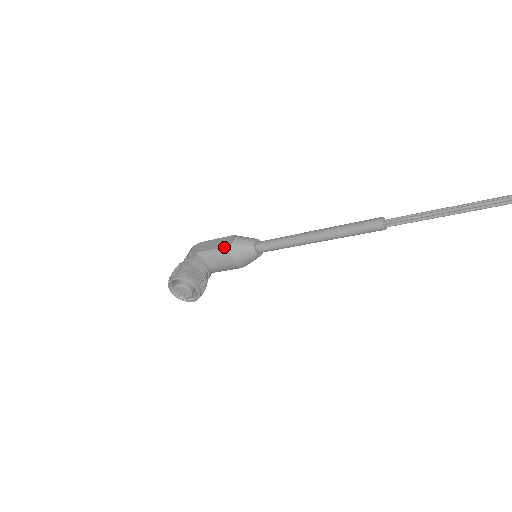
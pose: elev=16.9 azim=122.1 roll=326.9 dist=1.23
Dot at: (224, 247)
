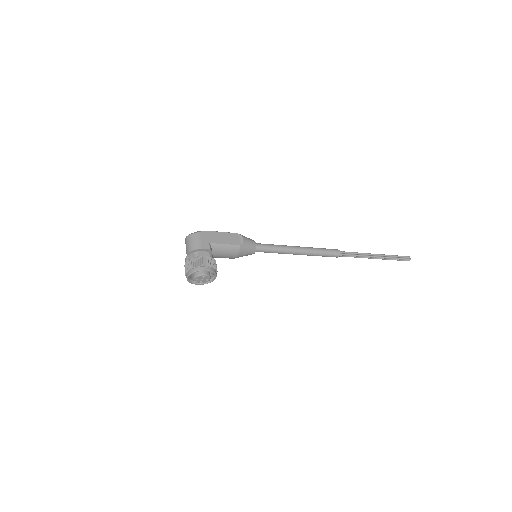
Dot at: (236, 245)
